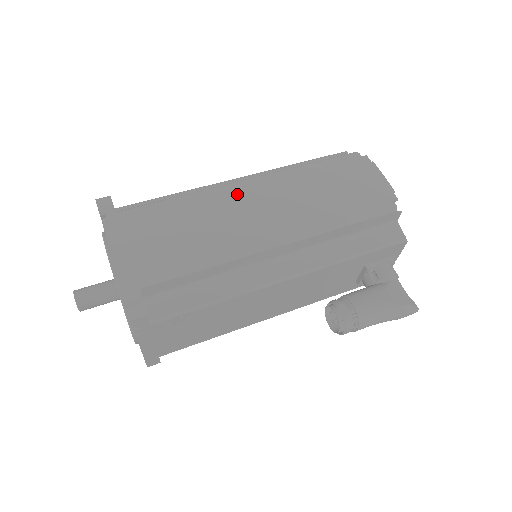
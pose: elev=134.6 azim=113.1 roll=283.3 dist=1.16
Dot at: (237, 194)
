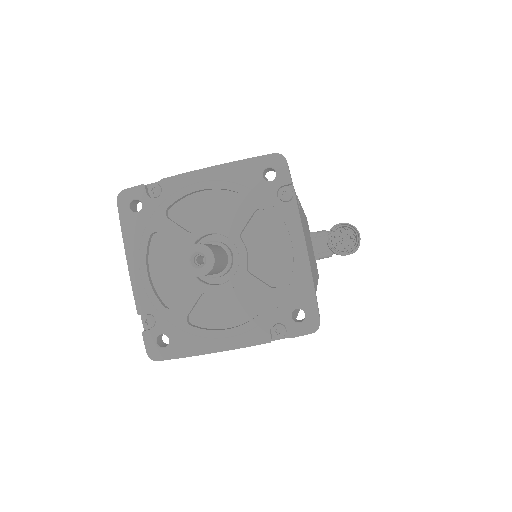
Dot at: occluded
